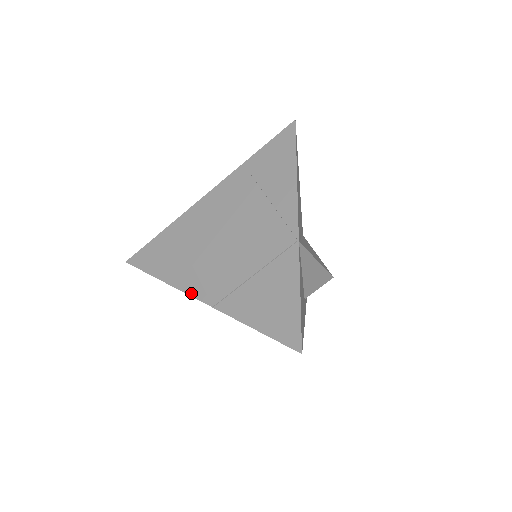
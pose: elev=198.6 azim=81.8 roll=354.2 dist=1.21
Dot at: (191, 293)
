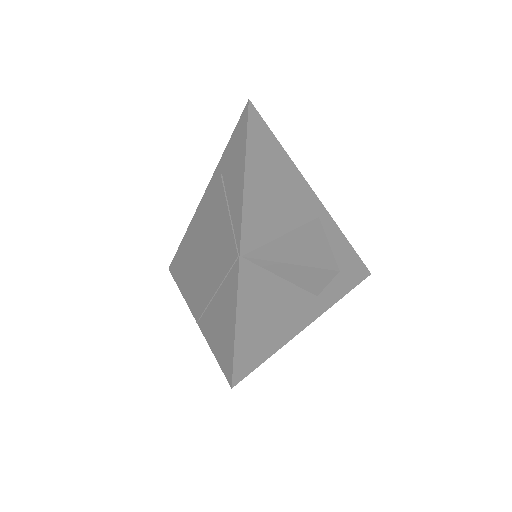
Dot at: (189, 306)
